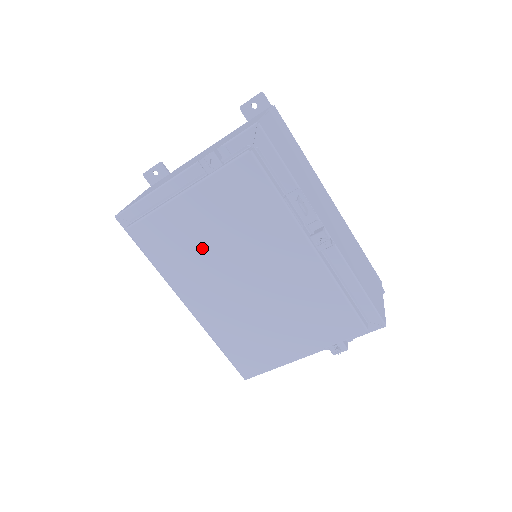
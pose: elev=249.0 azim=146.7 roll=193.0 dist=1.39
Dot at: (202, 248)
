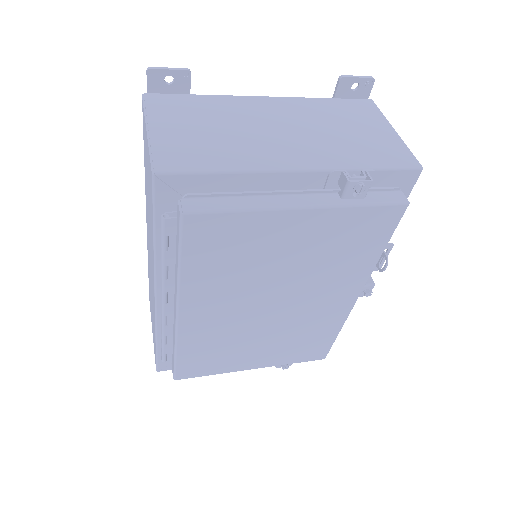
Dot at: (261, 267)
